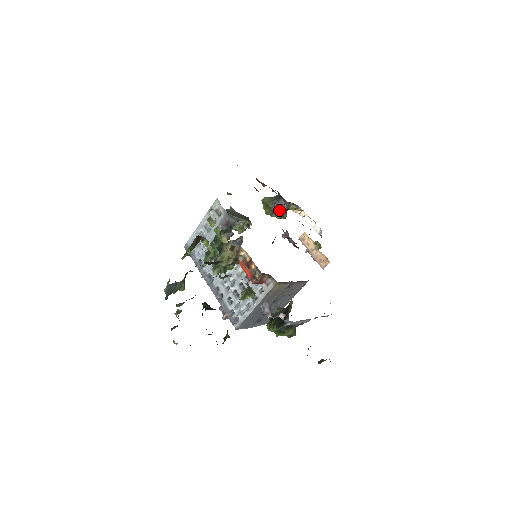
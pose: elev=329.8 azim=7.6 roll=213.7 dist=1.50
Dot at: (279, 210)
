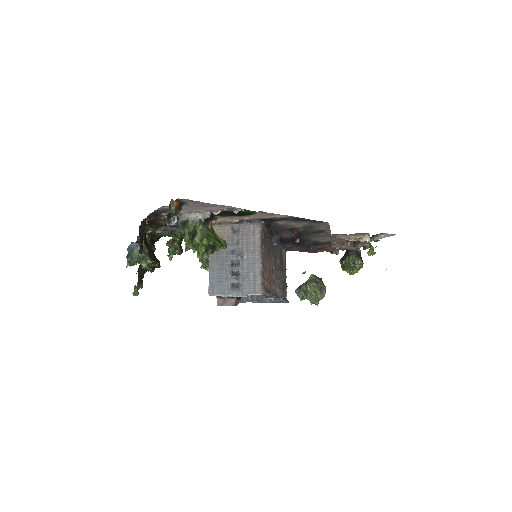
Dot at: (348, 257)
